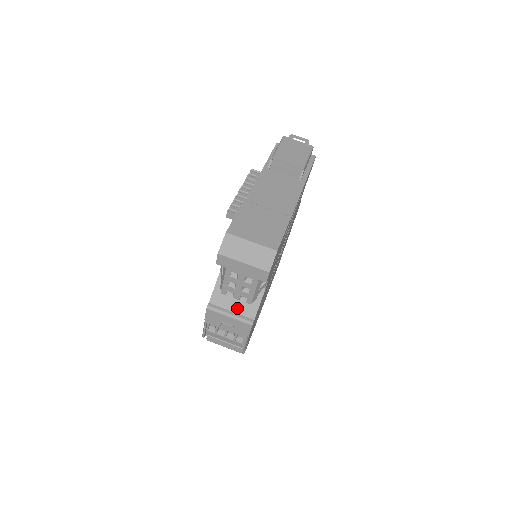
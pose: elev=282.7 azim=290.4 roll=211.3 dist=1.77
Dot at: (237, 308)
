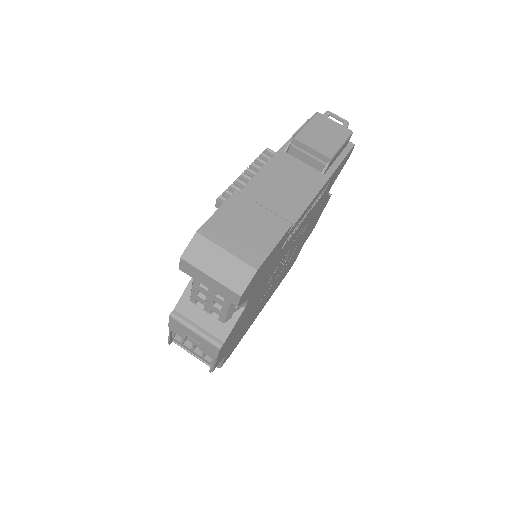
Dot at: (206, 323)
